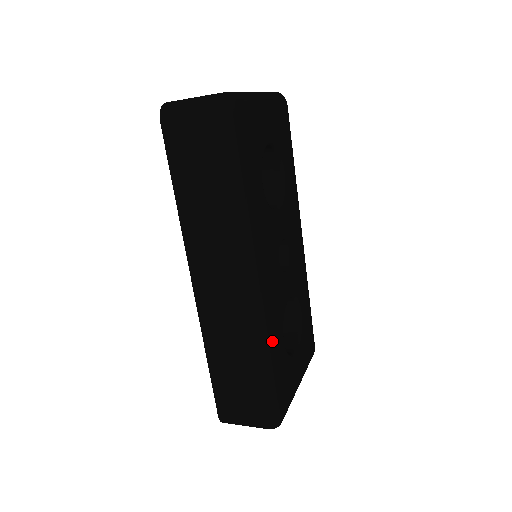
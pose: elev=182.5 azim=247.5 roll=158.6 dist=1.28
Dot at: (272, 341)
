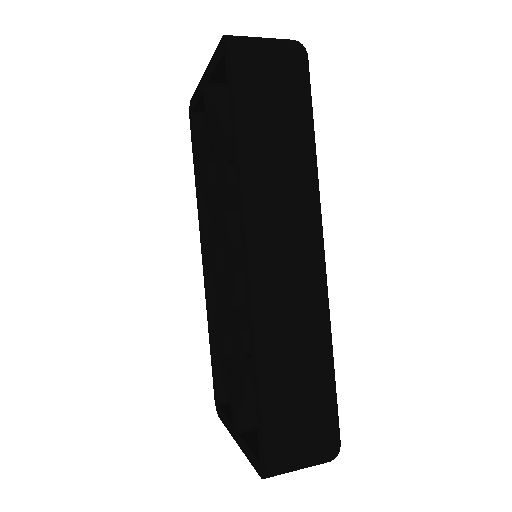
Dot at: occluded
